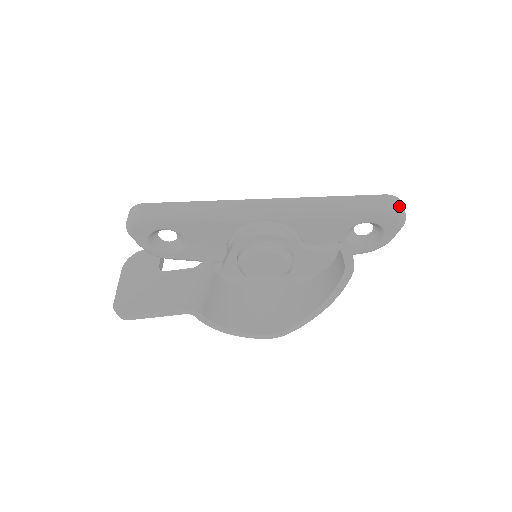
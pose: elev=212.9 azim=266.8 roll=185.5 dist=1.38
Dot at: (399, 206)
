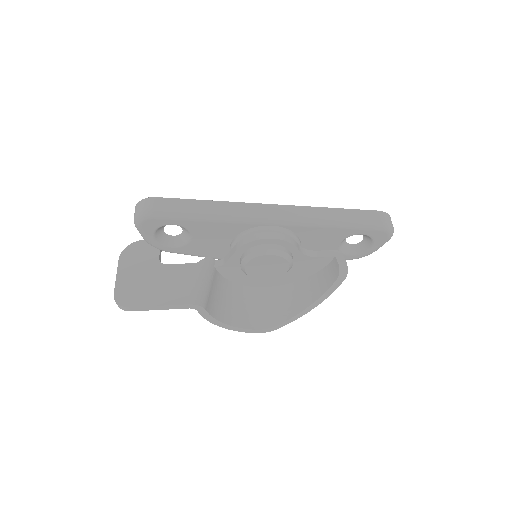
Dot at: (390, 222)
